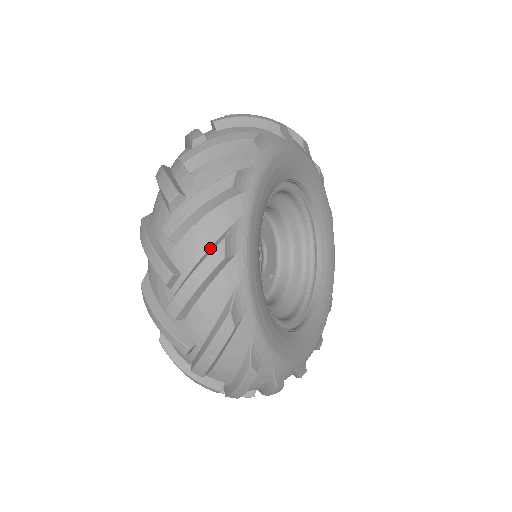
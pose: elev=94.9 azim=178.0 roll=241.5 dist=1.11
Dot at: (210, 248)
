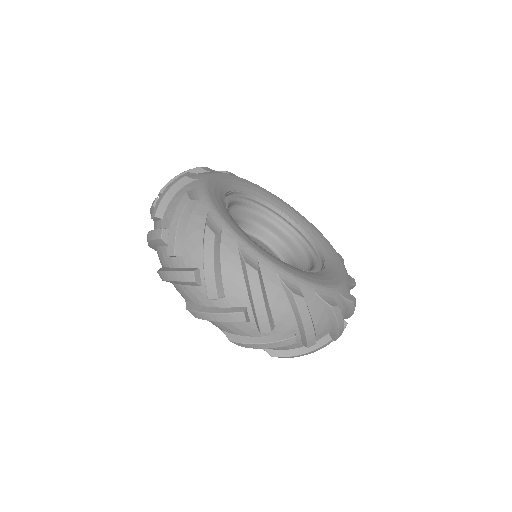
Dot at: (203, 238)
